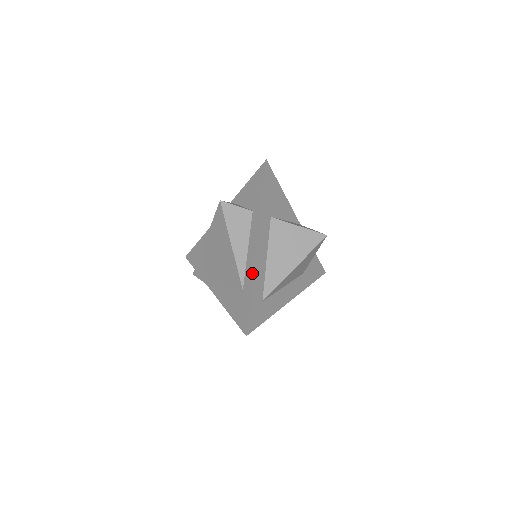
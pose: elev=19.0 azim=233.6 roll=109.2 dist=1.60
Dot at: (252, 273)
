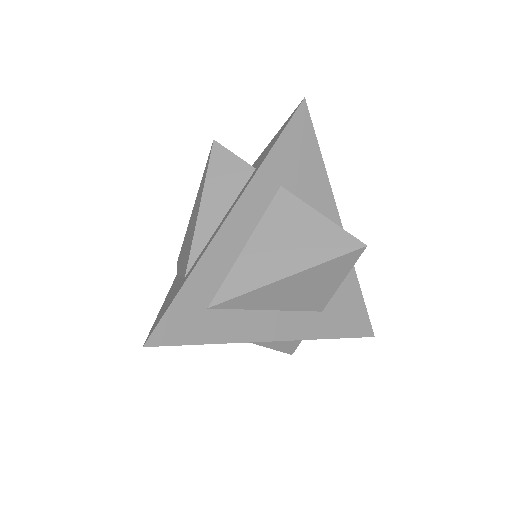
Dot at: (203, 252)
